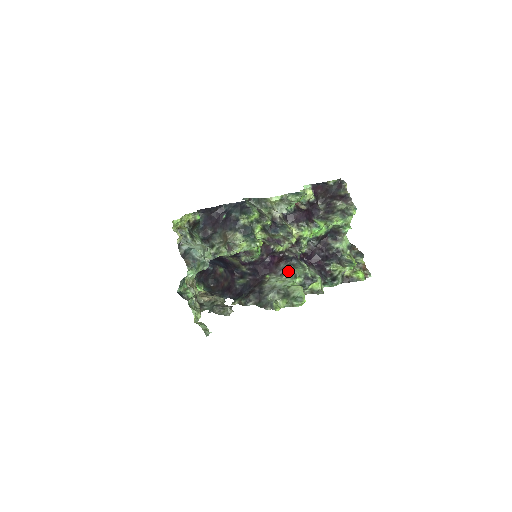
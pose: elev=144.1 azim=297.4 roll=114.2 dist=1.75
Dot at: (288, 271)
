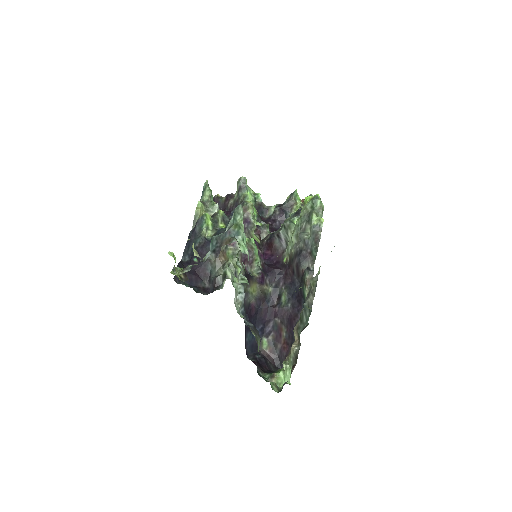
Dot at: (284, 231)
